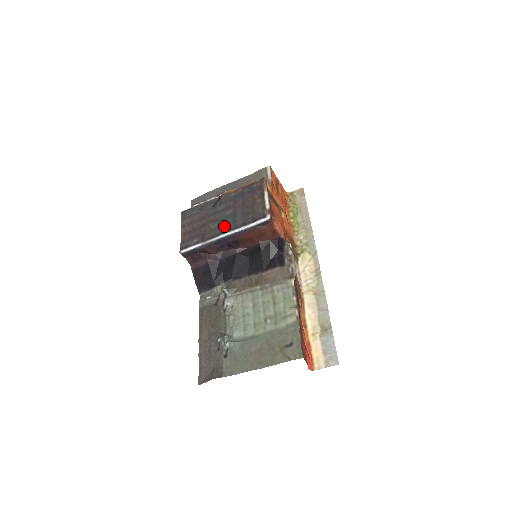
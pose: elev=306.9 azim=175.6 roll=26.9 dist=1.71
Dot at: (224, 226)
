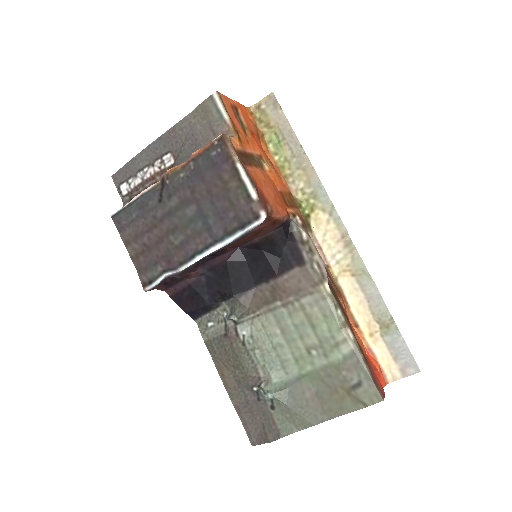
Dot at: (195, 239)
